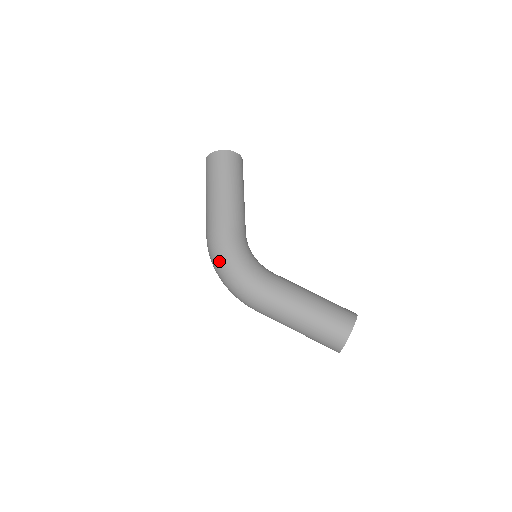
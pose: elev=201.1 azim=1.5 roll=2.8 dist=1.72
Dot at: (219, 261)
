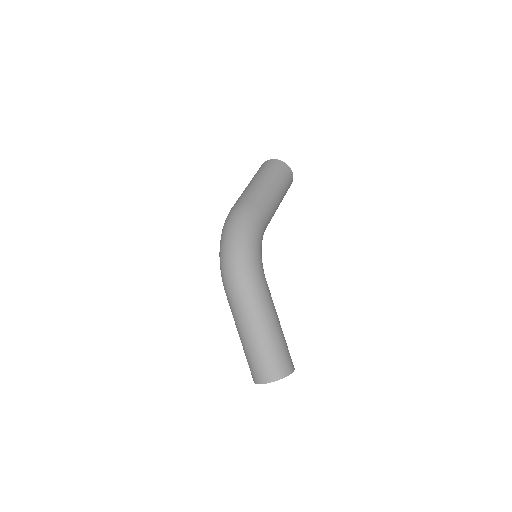
Dot at: (242, 230)
